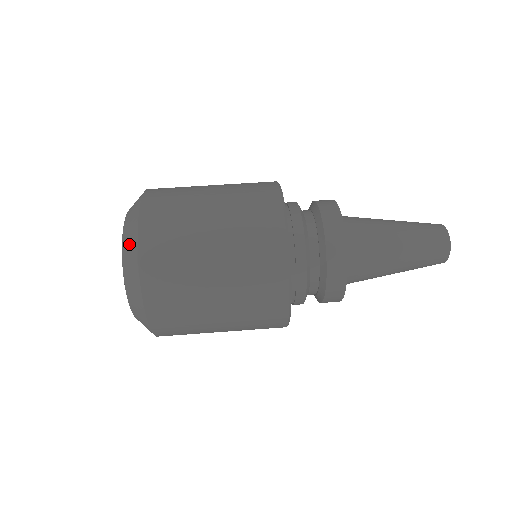
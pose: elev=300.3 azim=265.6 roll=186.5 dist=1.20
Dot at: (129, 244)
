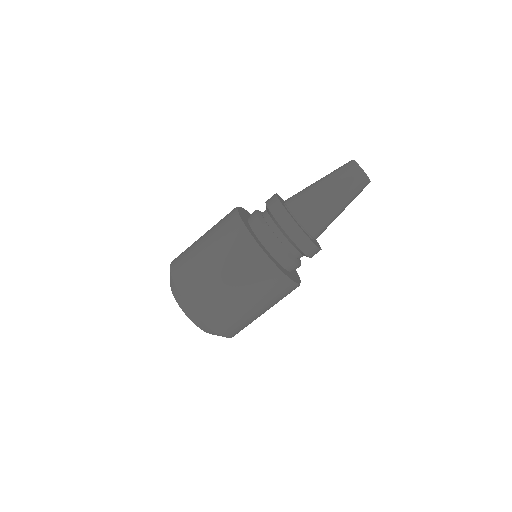
Dot at: (206, 330)
